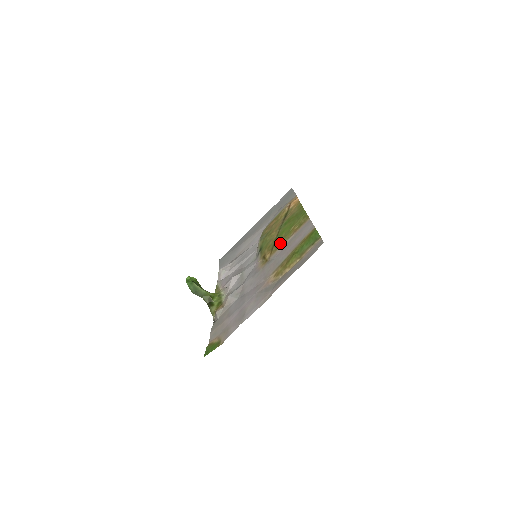
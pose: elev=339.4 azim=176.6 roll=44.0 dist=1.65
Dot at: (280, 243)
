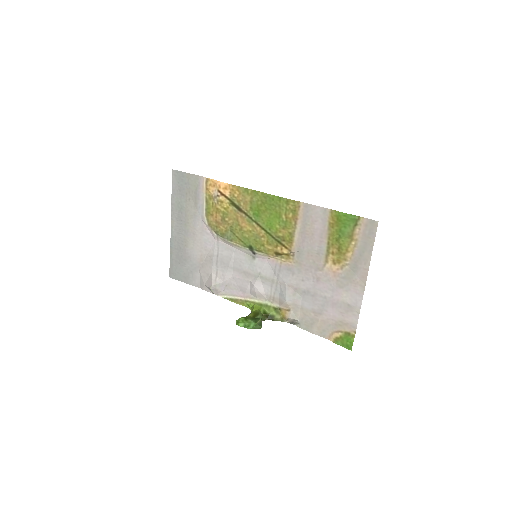
Dot at: (288, 236)
